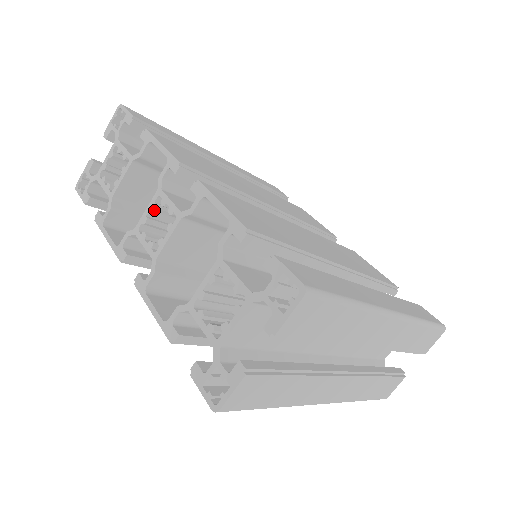
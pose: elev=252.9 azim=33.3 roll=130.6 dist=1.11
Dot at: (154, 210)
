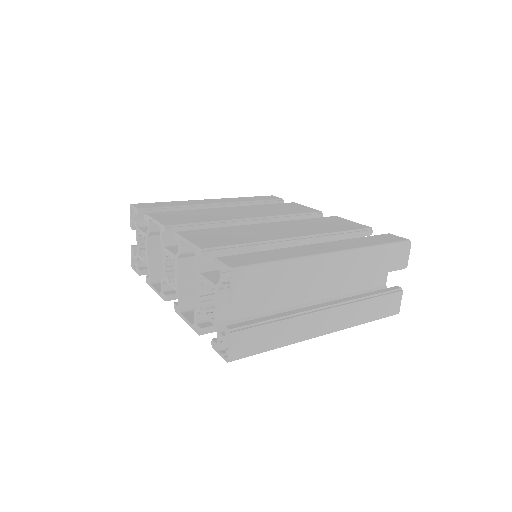
Dot at: (166, 261)
